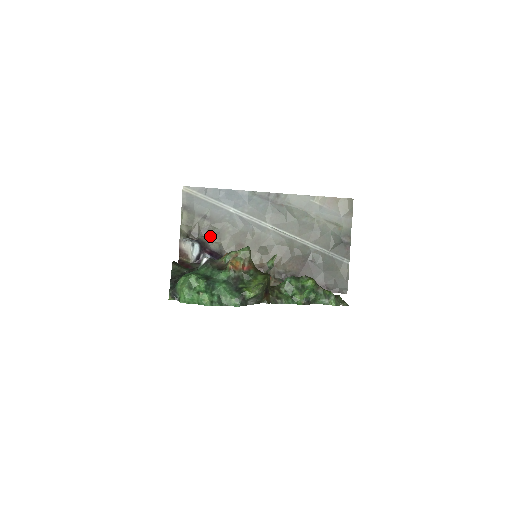
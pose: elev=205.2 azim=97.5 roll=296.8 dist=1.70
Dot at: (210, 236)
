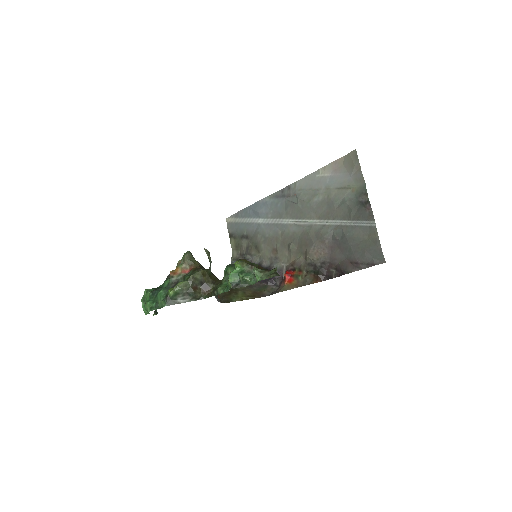
Dot at: (252, 252)
